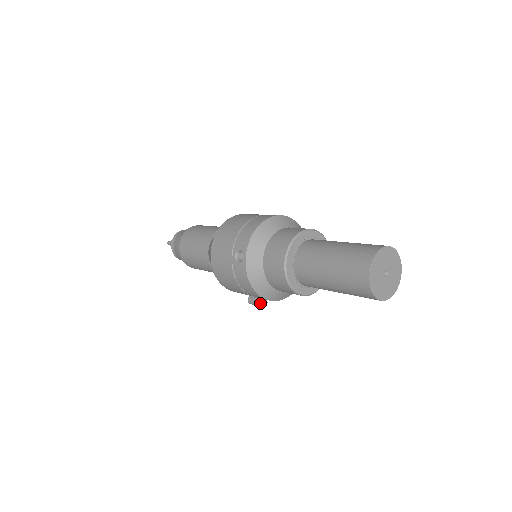
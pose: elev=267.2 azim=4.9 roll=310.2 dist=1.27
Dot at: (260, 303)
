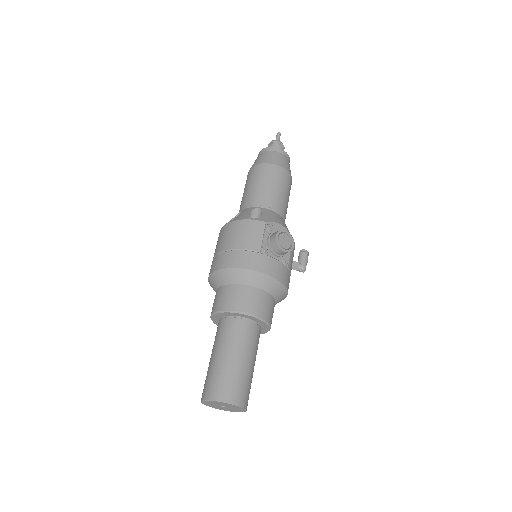
Dot at: (299, 270)
